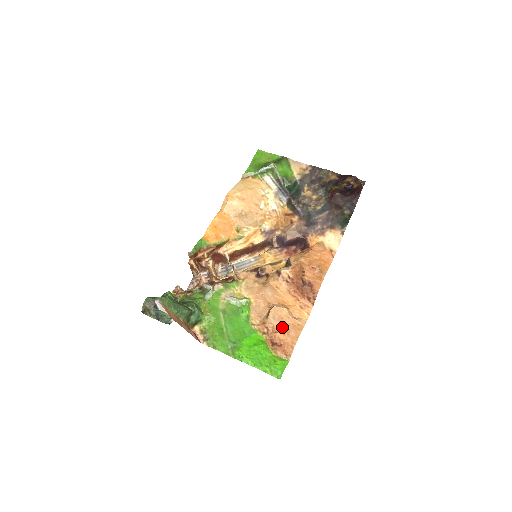
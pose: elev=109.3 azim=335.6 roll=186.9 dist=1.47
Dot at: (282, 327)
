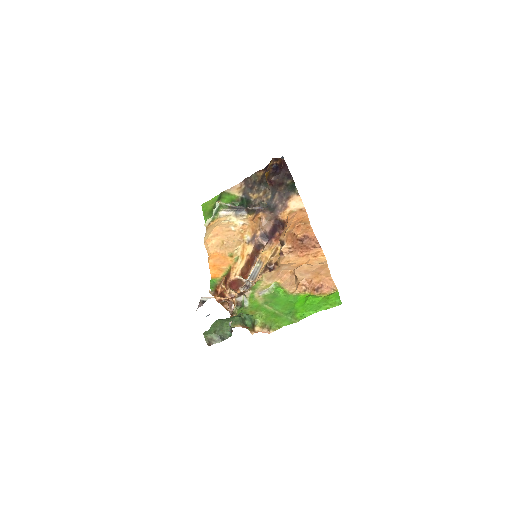
Dot at: (312, 275)
